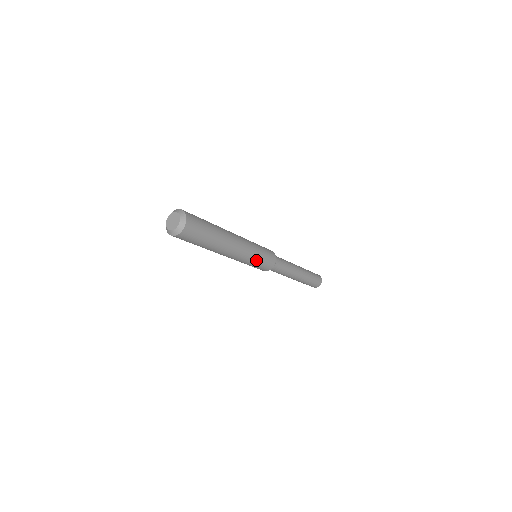
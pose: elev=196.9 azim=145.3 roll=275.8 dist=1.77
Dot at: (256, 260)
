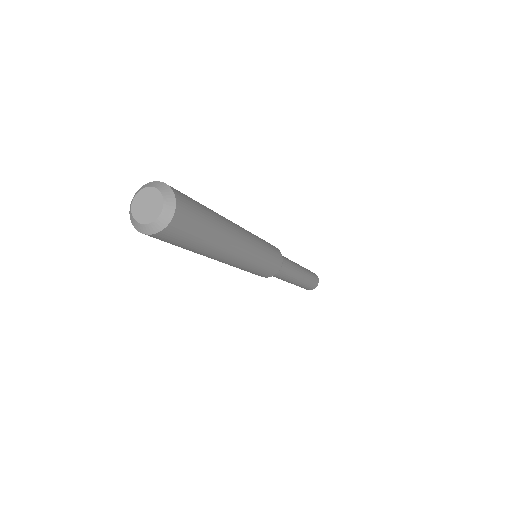
Dot at: (255, 269)
